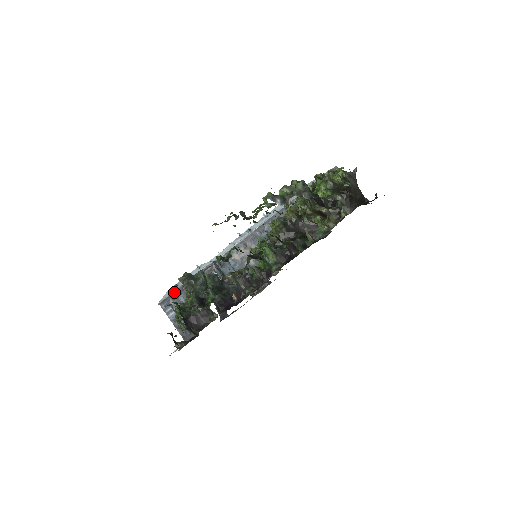
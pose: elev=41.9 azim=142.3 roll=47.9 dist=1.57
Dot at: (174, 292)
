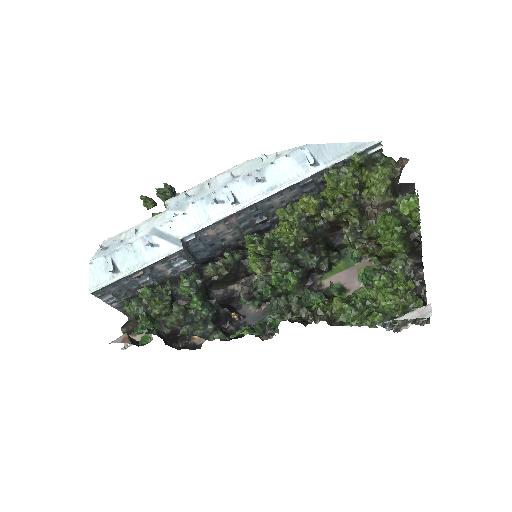
Dot at: (117, 281)
